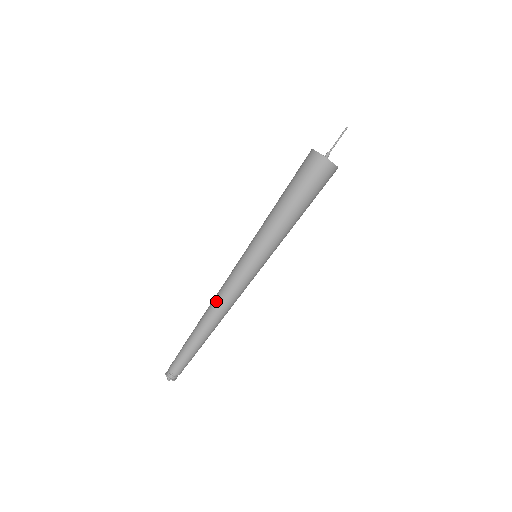
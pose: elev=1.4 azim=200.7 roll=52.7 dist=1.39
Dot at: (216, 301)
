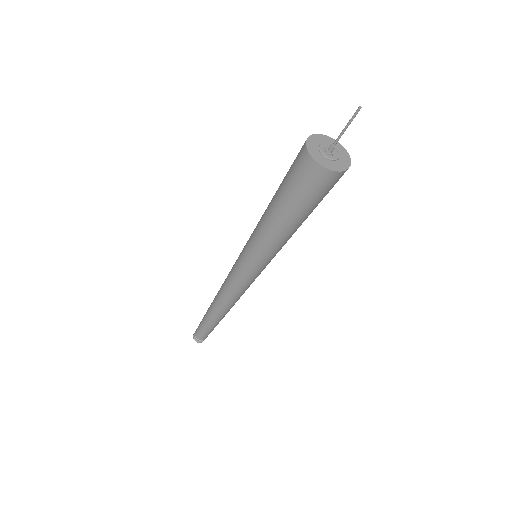
Dot at: (220, 291)
